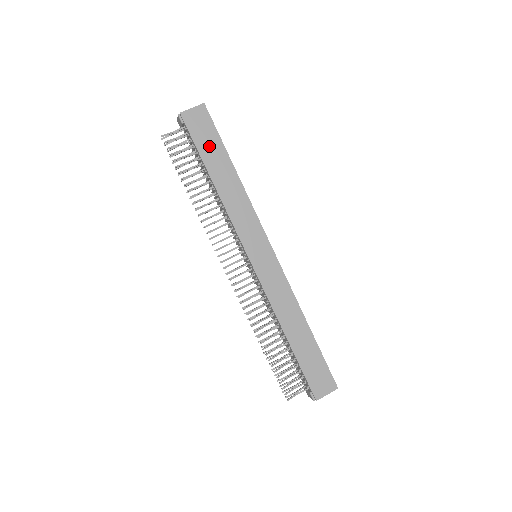
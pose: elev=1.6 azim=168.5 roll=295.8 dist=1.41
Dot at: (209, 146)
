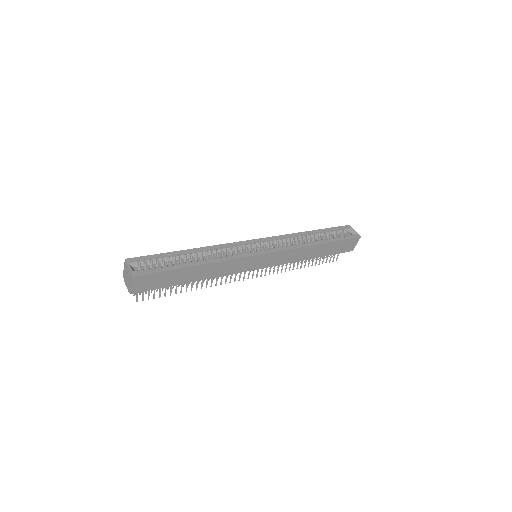
Dot at: (169, 279)
